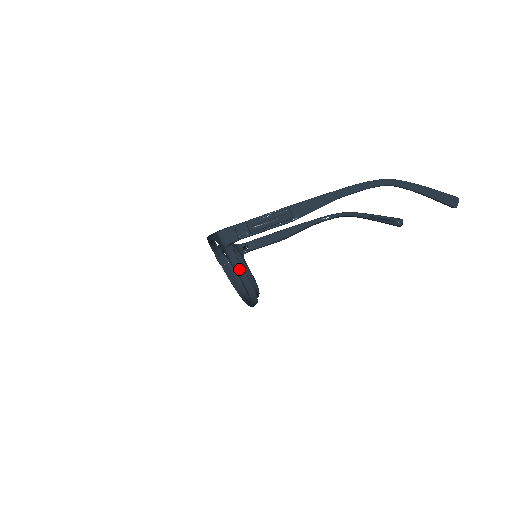
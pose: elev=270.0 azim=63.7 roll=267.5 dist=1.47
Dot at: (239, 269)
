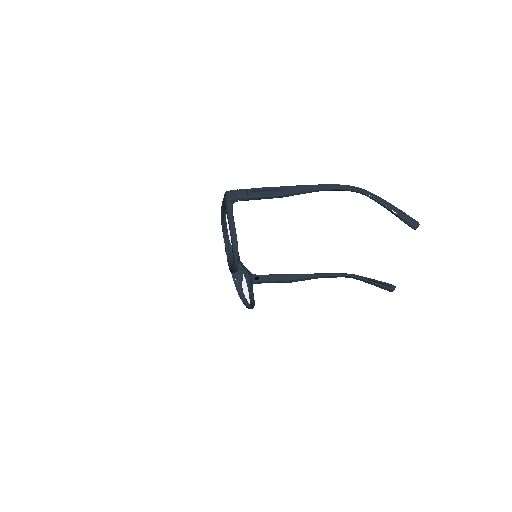
Dot at: (231, 221)
